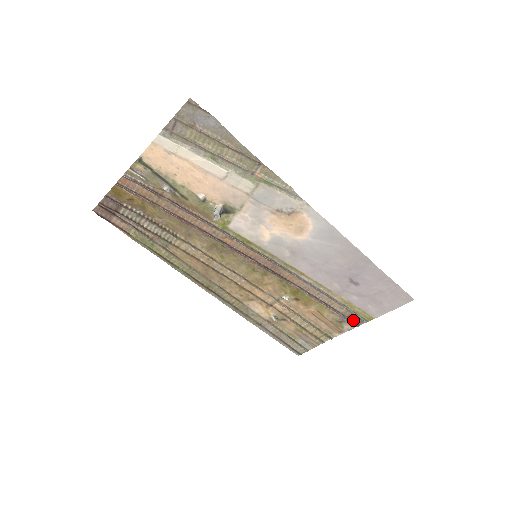
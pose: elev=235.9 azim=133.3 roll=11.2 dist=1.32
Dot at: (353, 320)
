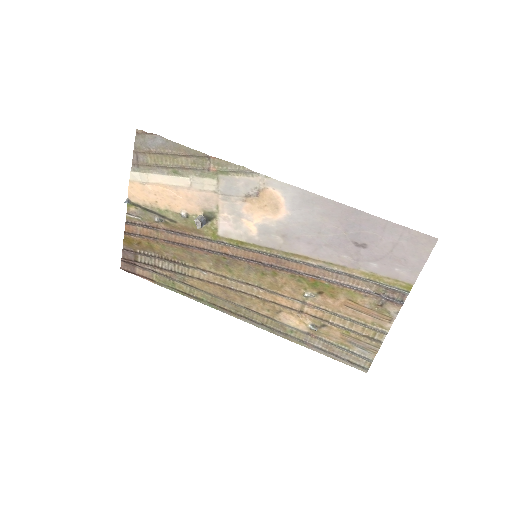
Dot at: (392, 297)
